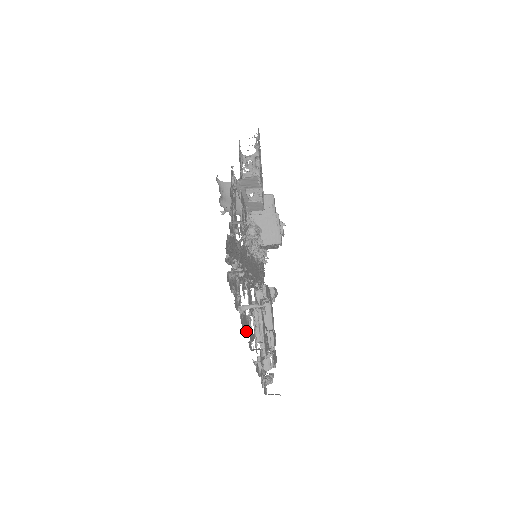
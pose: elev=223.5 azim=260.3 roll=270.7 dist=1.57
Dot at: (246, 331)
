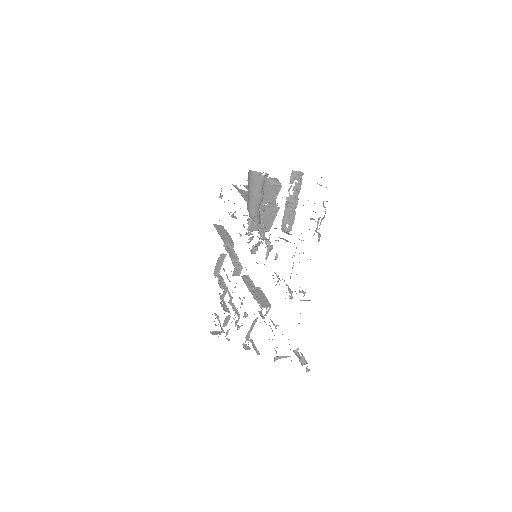
Dot at: (254, 348)
